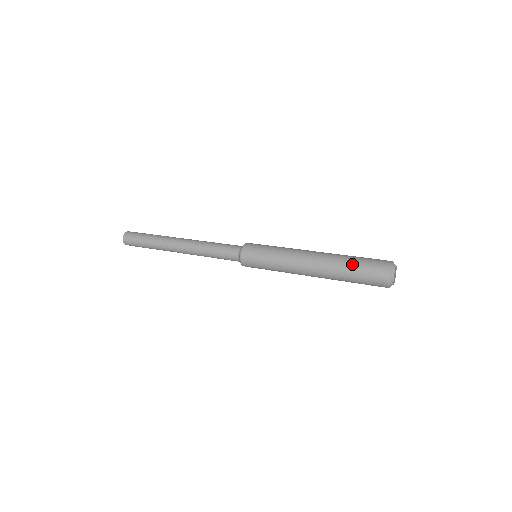
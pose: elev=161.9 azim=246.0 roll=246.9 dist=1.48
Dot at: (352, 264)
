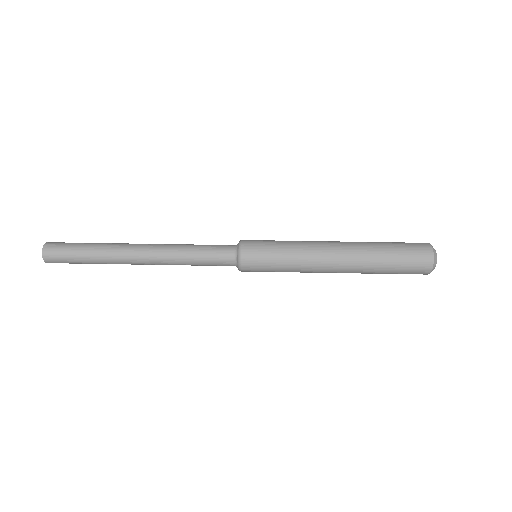
Dot at: (387, 272)
